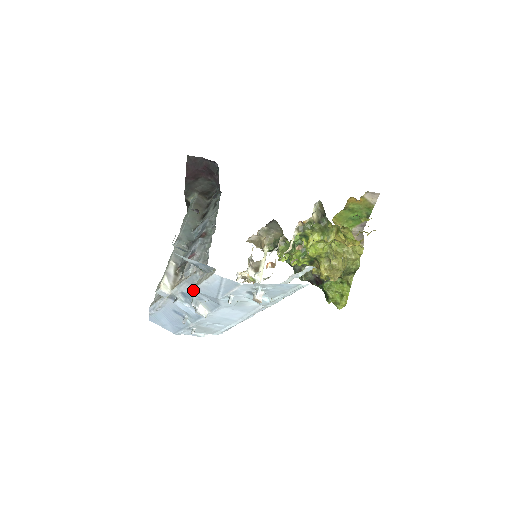
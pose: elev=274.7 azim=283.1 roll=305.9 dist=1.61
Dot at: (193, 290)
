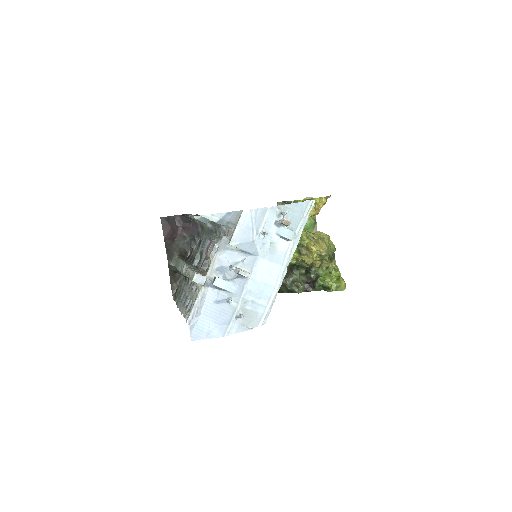
Dot at: (227, 257)
